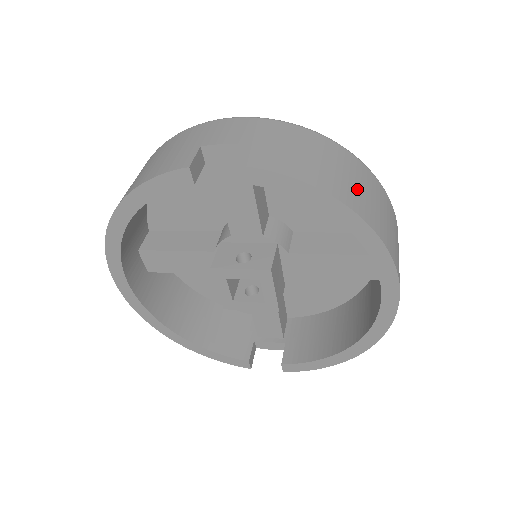
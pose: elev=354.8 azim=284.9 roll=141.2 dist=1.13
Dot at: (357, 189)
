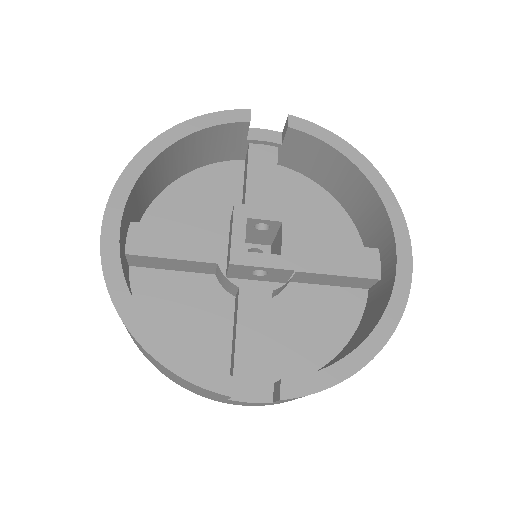
Dot at: occluded
